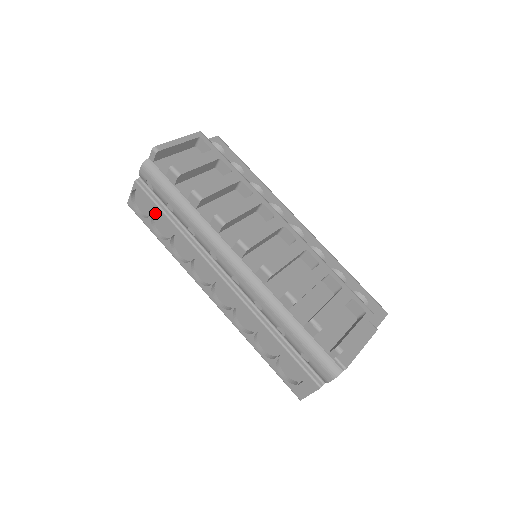
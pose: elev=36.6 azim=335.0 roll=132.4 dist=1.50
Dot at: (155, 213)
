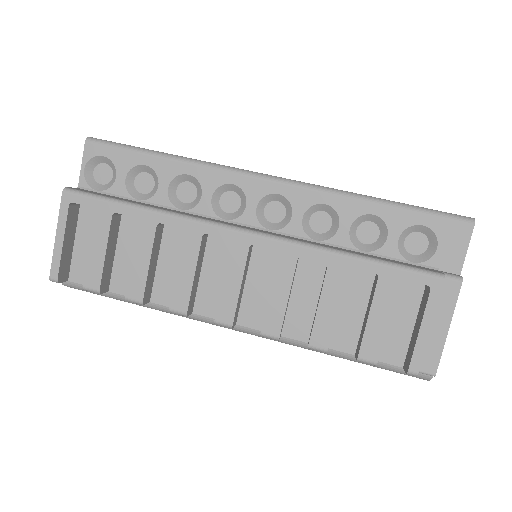
Dot at: occluded
